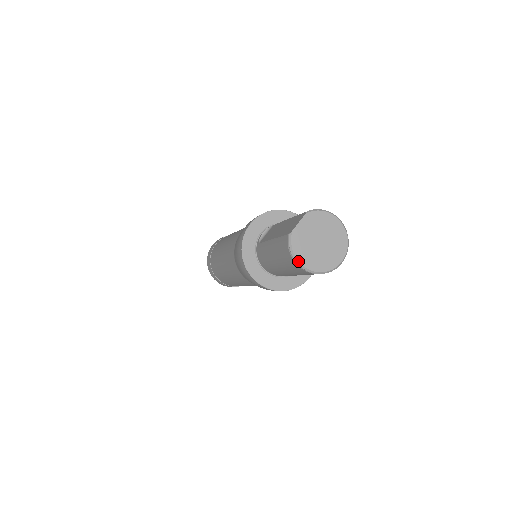
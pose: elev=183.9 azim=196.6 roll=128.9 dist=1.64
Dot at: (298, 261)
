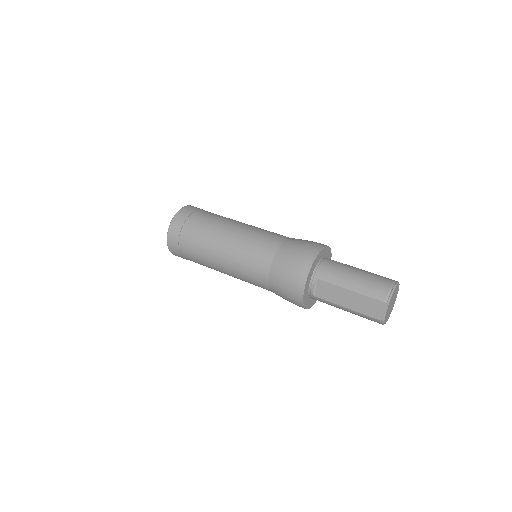
Dot at: occluded
